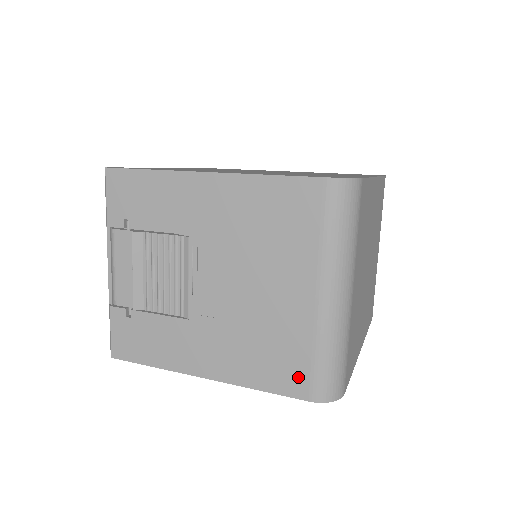
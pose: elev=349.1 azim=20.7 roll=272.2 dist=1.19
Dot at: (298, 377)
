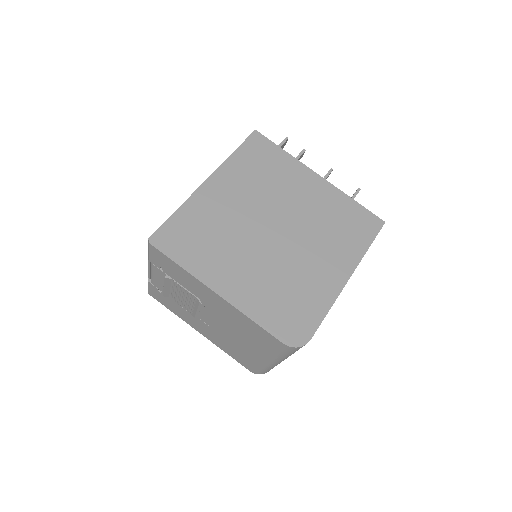
Dot at: (247, 365)
